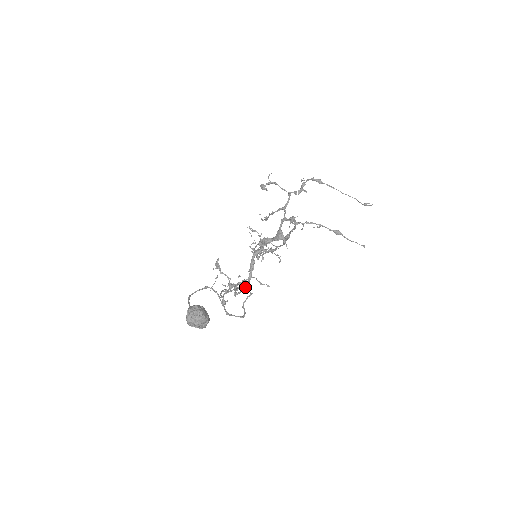
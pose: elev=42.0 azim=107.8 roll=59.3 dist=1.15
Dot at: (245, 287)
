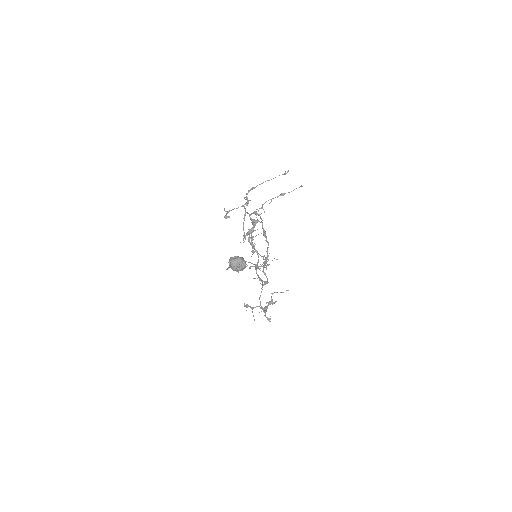
Dot at: occluded
